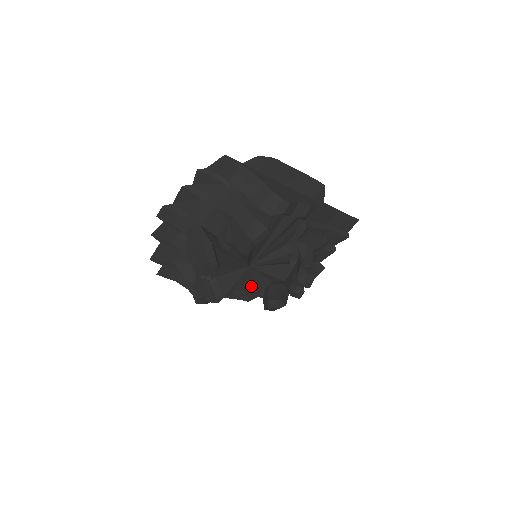
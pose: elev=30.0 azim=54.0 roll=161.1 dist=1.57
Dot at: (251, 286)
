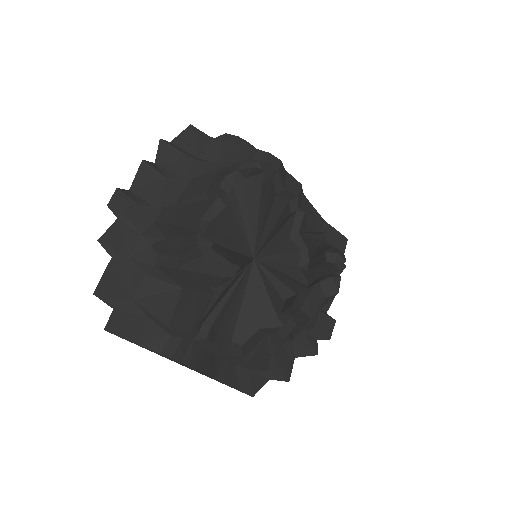
Dot at: (261, 308)
